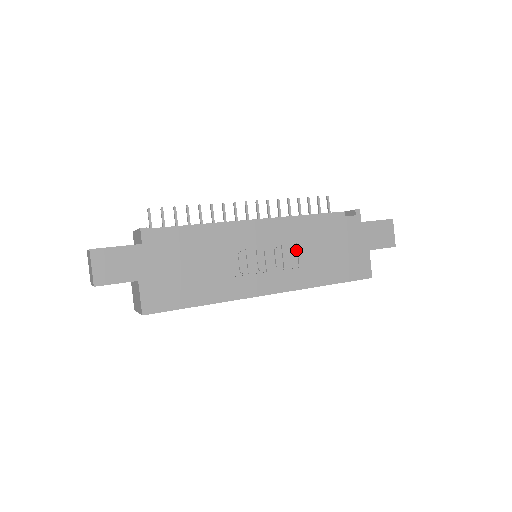
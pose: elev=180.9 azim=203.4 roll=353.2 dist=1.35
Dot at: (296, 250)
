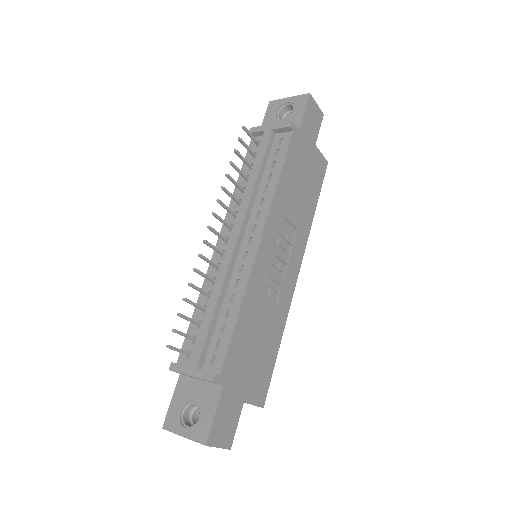
Dot at: (286, 221)
